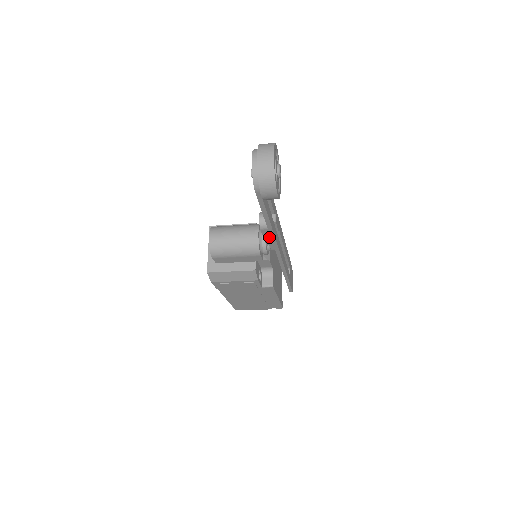
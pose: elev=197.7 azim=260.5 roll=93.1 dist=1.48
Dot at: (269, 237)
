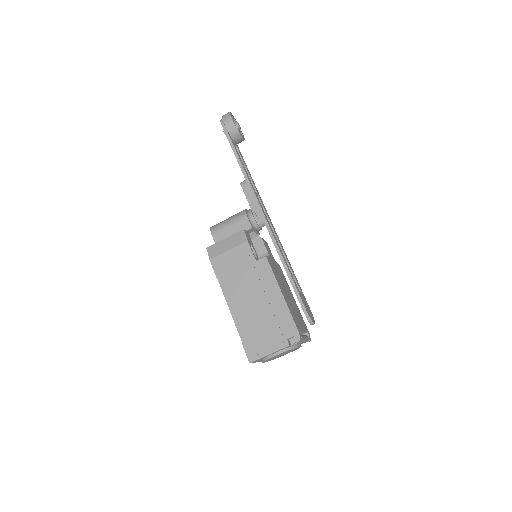
Dot at: (250, 197)
